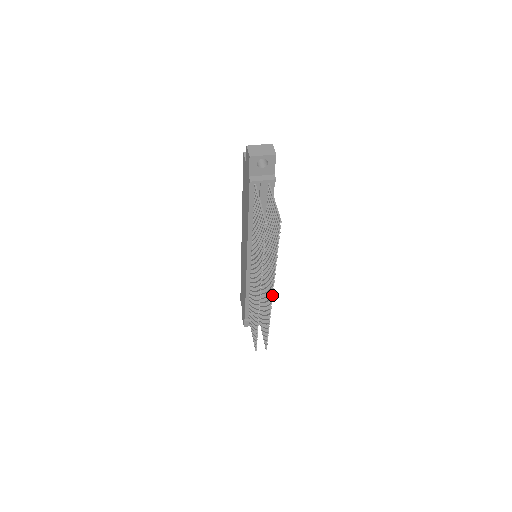
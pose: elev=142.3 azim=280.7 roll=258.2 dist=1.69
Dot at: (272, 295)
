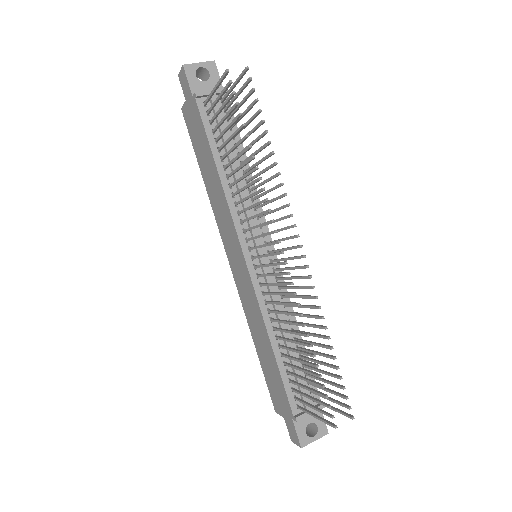
Dot at: (299, 245)
